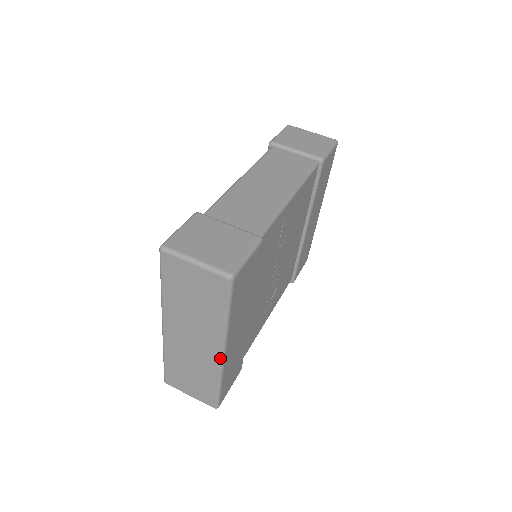
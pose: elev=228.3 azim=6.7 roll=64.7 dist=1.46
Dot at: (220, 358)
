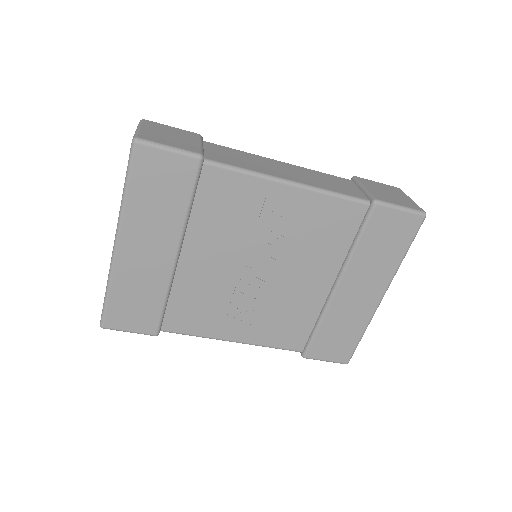
Dot at: (113, 249)
